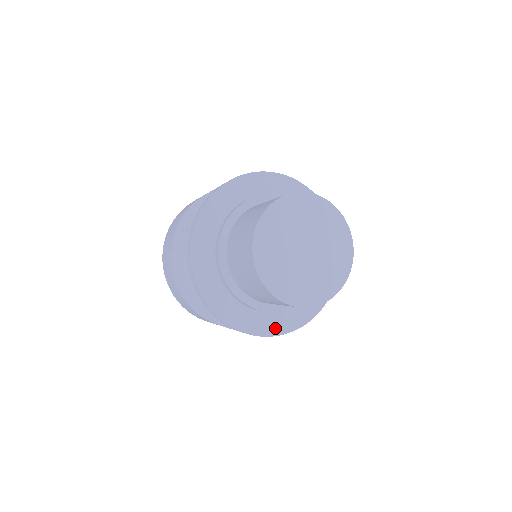
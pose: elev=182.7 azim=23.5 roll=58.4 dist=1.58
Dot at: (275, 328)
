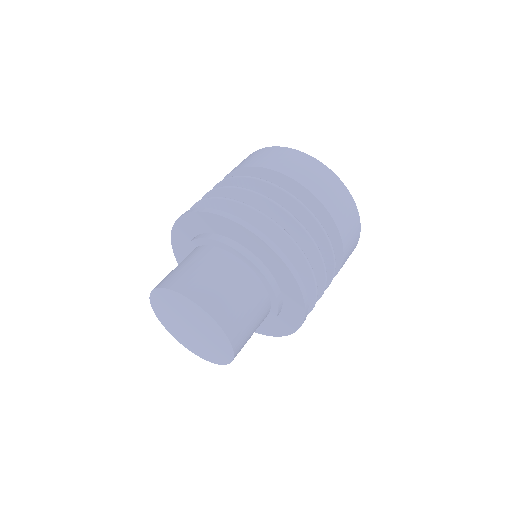
Dot at: occluded
